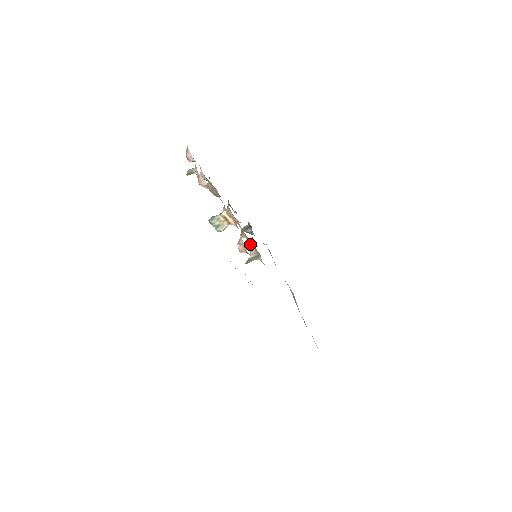
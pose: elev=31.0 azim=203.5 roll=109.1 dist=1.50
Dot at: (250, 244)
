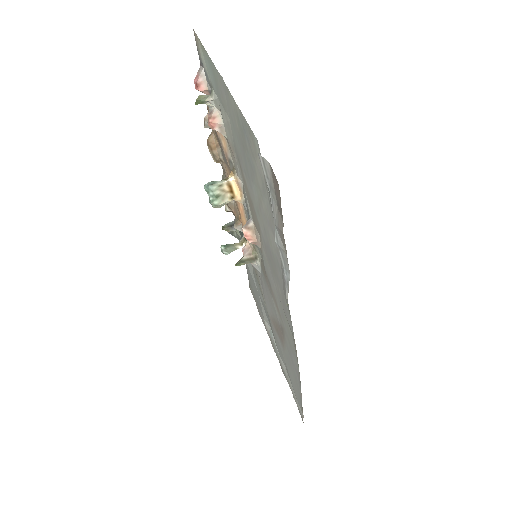
Dot at: (239, 244)
